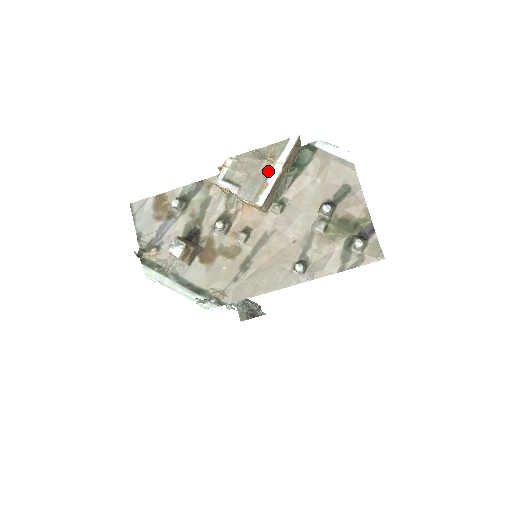
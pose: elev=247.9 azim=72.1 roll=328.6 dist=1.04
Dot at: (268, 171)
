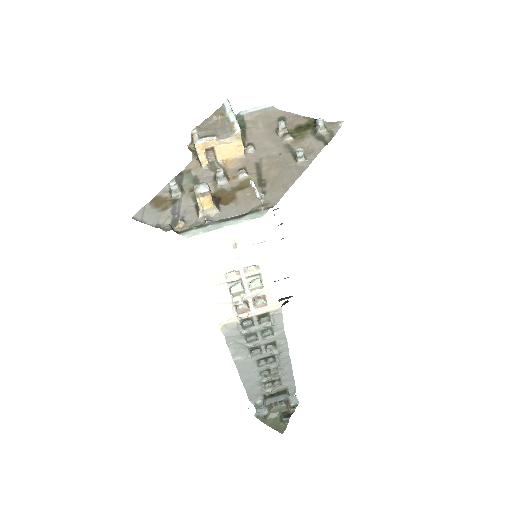
Dot at: (226, 120)
